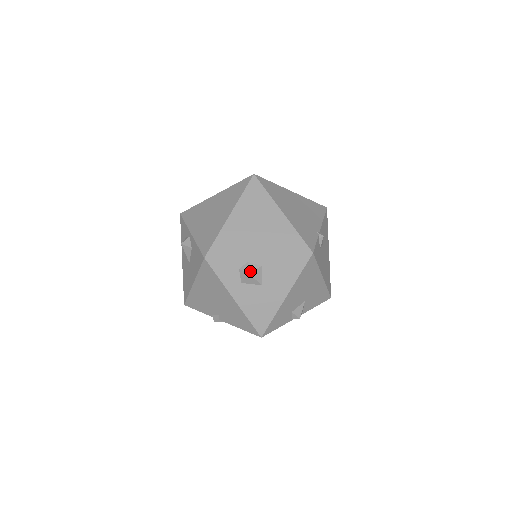
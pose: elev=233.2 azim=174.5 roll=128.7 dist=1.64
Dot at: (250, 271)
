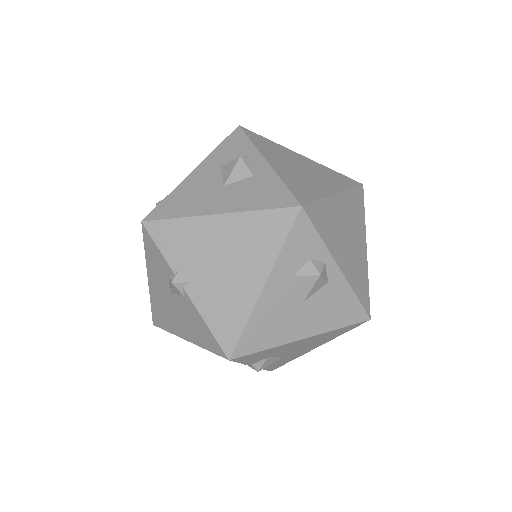
Dot at: (322, 275)
